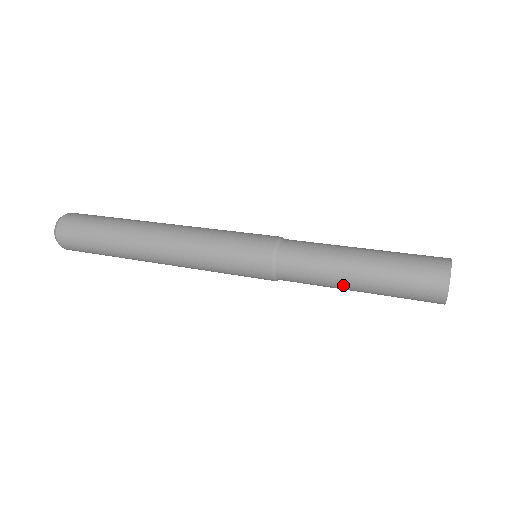
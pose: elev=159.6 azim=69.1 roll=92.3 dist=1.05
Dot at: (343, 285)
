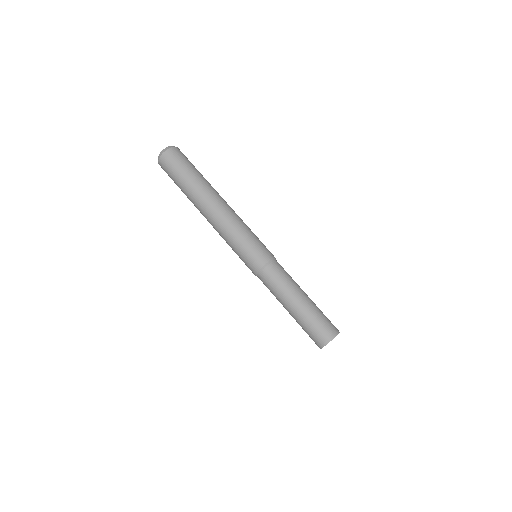
Dot at: occluded
